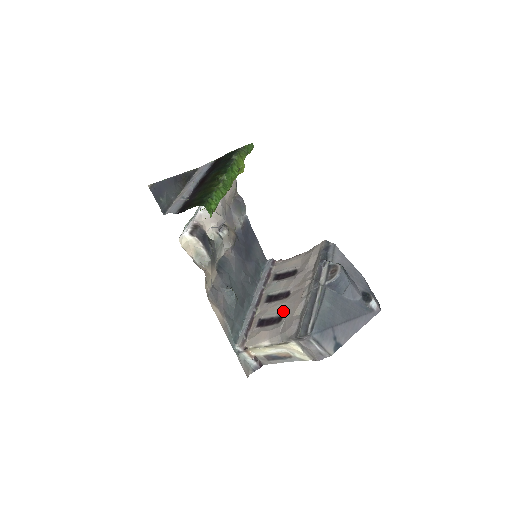
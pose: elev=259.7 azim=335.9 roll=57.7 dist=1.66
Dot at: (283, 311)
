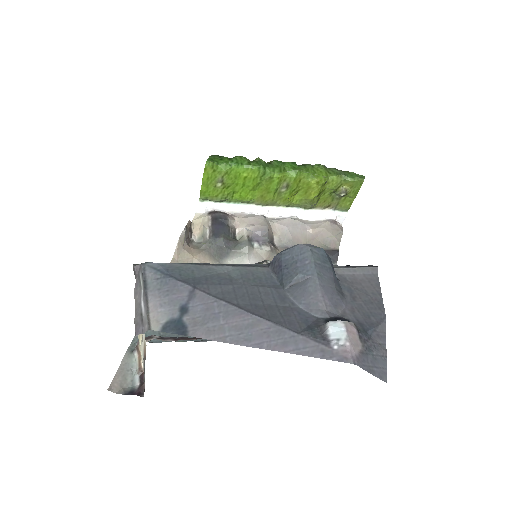
Dot at: occluded
